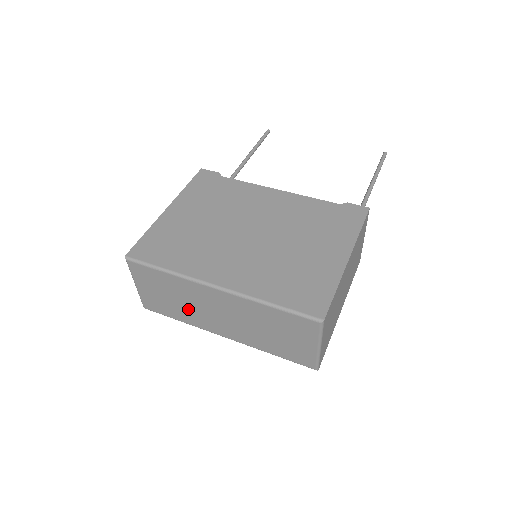
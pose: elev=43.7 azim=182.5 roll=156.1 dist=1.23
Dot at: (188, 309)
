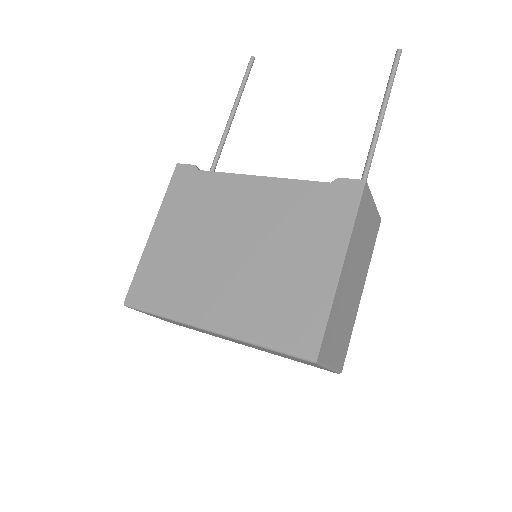
Dot at: (202, 331)
